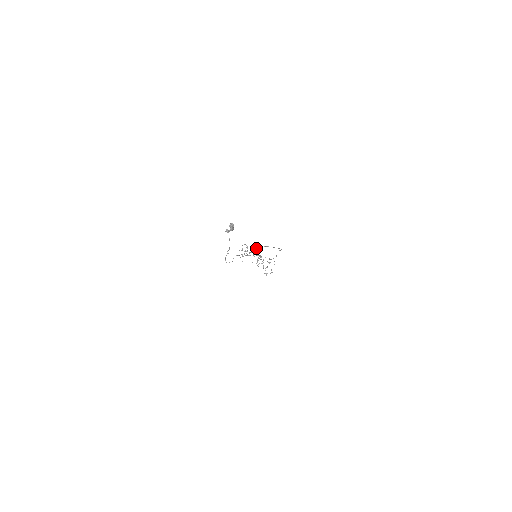
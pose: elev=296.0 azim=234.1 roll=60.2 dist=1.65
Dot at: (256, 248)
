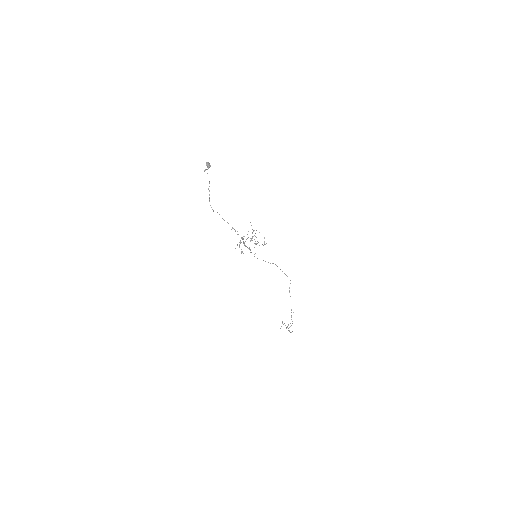
Dot at: occluded
